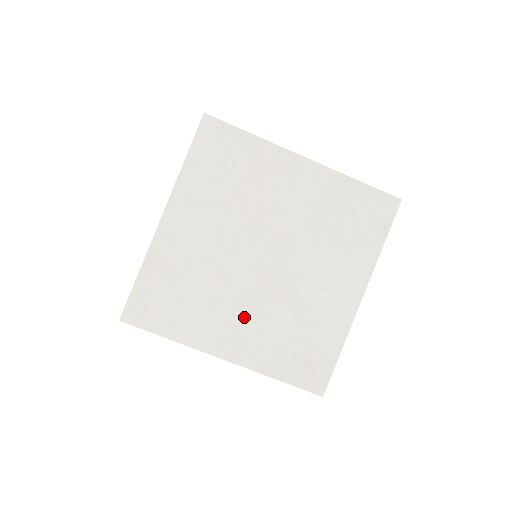
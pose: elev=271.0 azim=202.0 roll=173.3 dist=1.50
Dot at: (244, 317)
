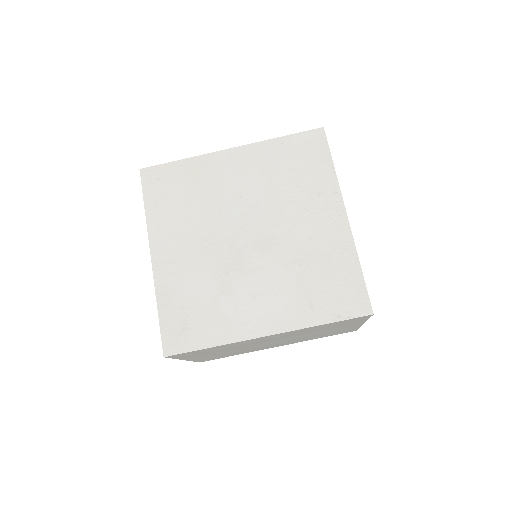
Dot at: (193, 251)
